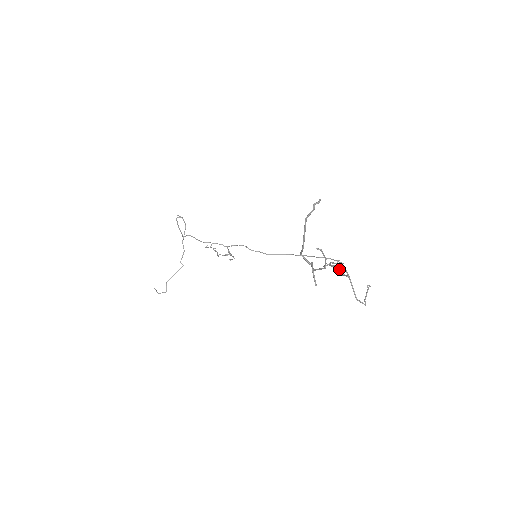
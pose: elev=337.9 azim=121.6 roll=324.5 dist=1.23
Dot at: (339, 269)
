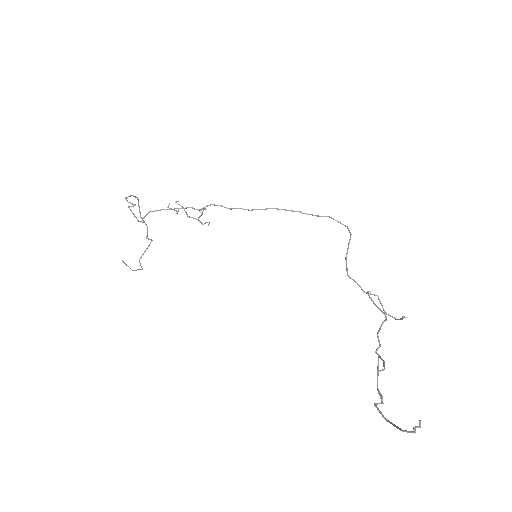
Dot at: (368, 295)
